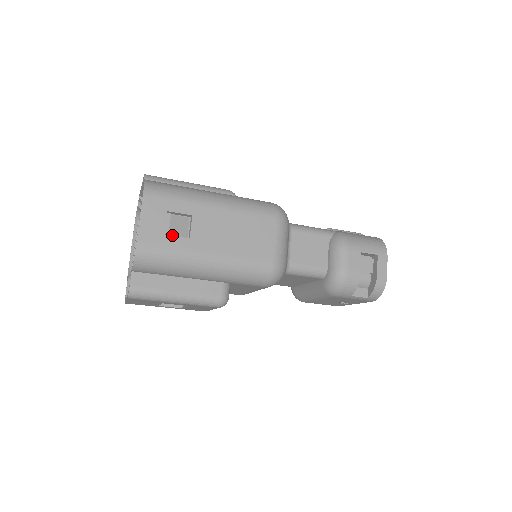
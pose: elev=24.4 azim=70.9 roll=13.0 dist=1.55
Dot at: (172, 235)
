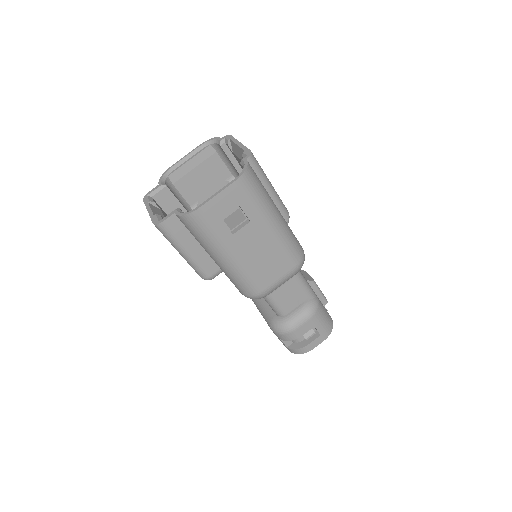
Dot at: (225, 221)
